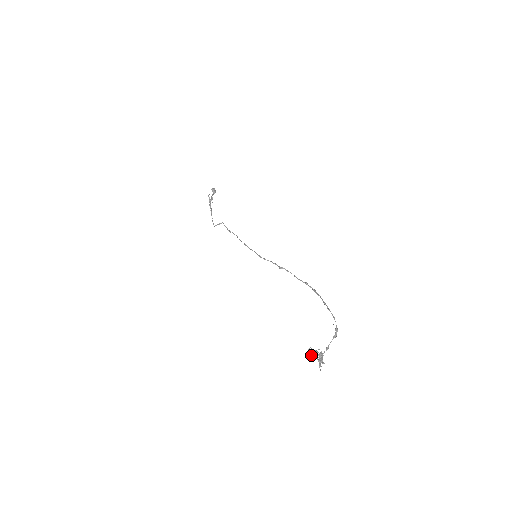
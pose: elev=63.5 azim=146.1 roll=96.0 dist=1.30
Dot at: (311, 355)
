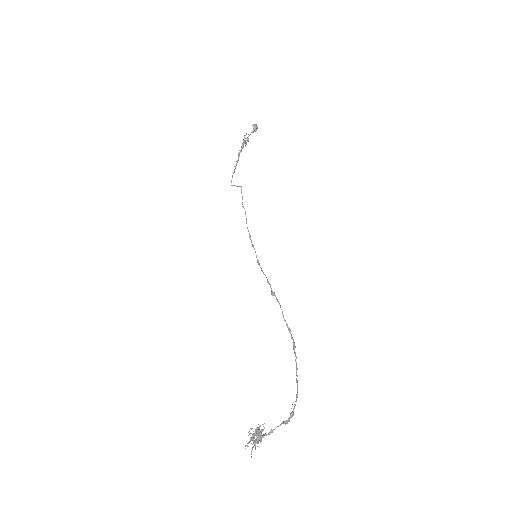
Dot at: occluded
